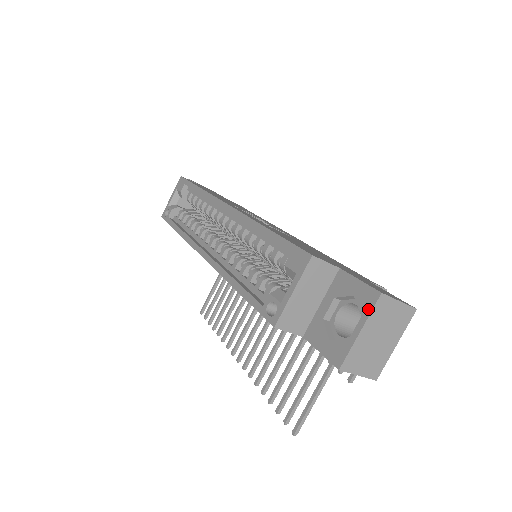
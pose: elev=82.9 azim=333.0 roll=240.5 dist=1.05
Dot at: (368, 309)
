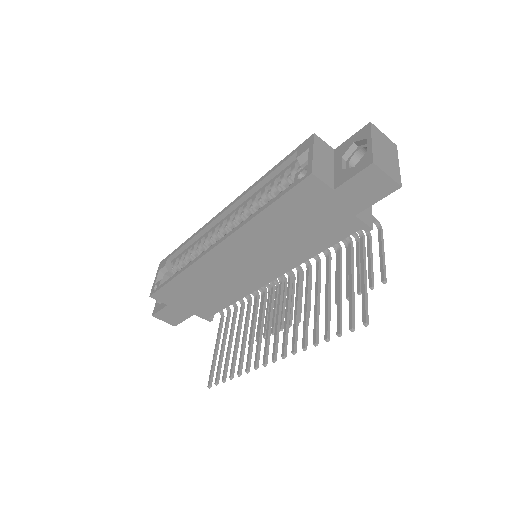
Dot at: (368, 132)
